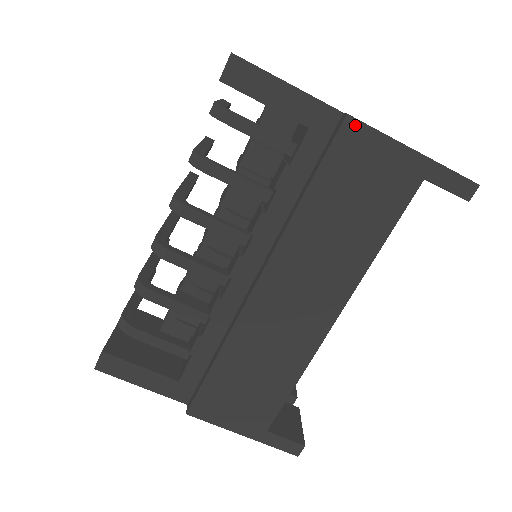
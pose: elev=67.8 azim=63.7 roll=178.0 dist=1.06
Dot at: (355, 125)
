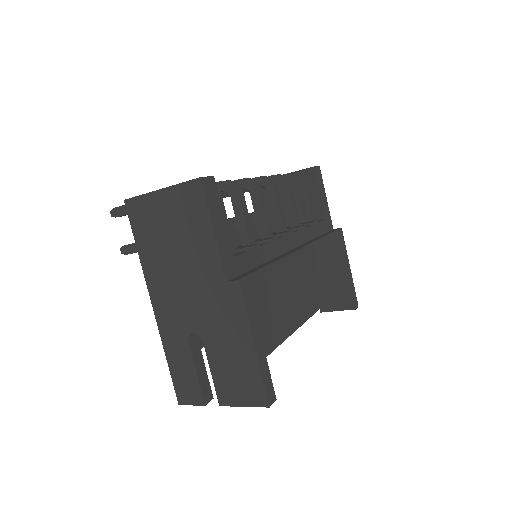
Dot at: (342, 234)
